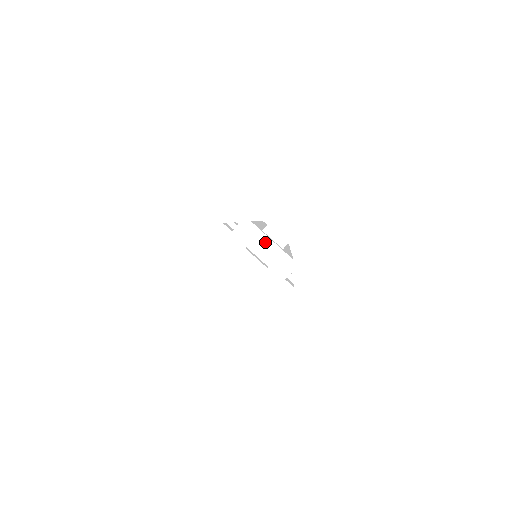
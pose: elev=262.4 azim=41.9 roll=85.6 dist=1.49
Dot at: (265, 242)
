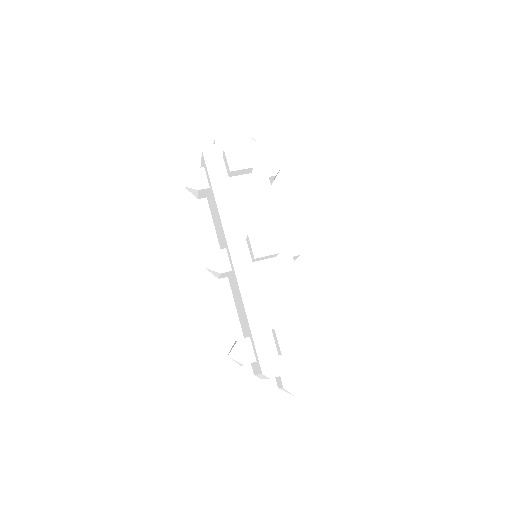
Dot at: occluded
